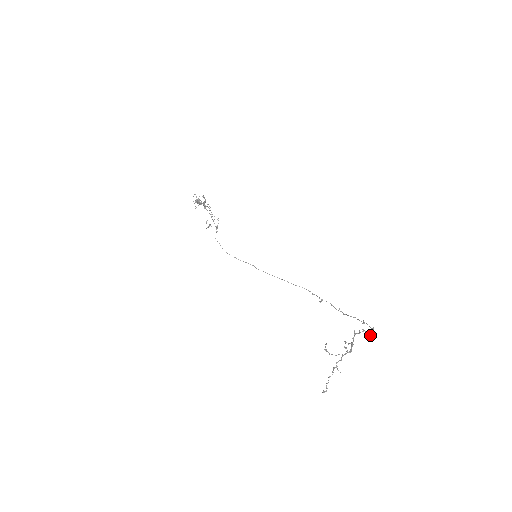
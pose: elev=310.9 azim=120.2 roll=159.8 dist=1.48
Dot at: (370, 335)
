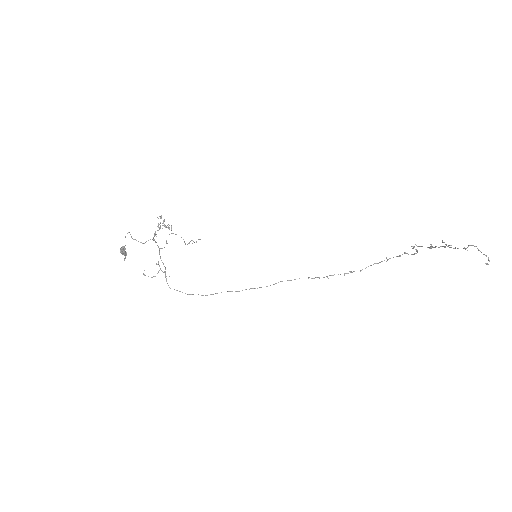
Dot at: (417, 250)
